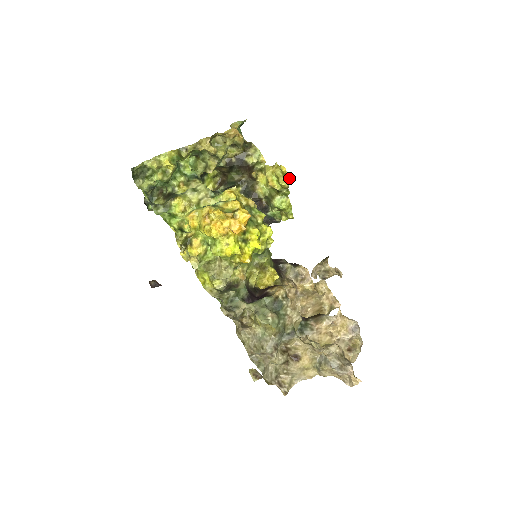
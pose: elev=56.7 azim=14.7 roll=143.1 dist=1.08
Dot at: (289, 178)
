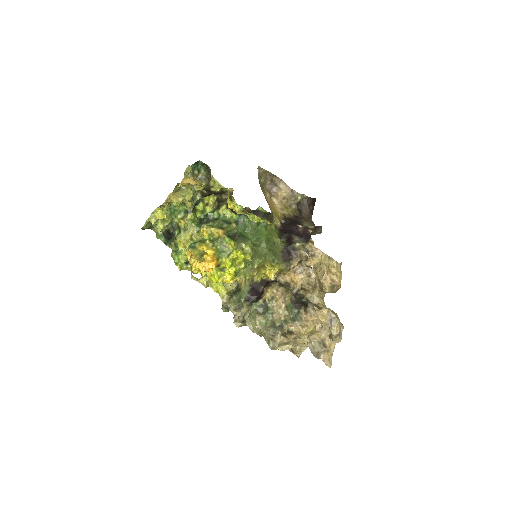
Dot at: (238, 211)
